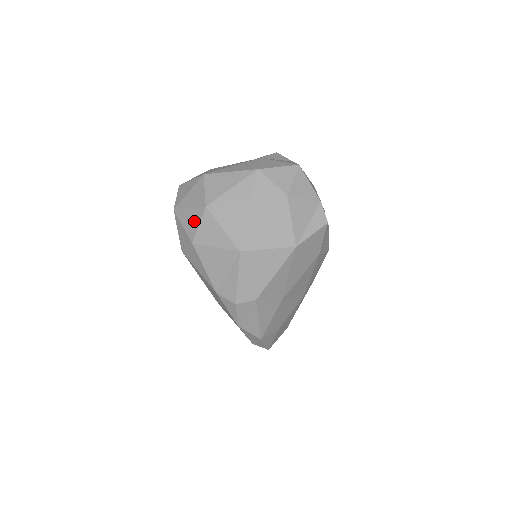
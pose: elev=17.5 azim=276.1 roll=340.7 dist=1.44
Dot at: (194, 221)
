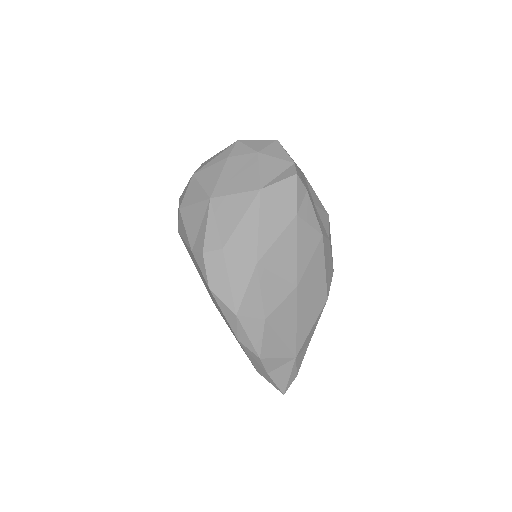
Dot at: (185, 192)
